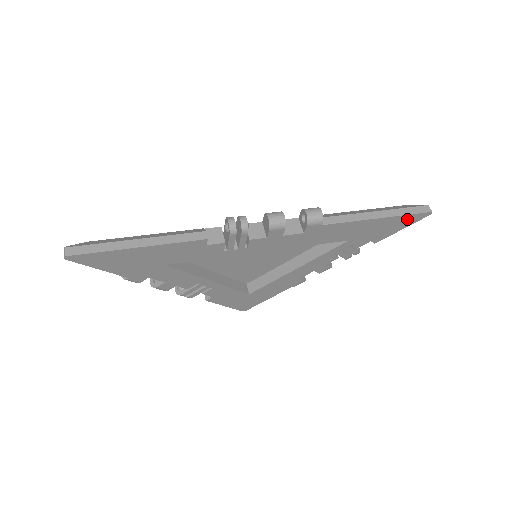
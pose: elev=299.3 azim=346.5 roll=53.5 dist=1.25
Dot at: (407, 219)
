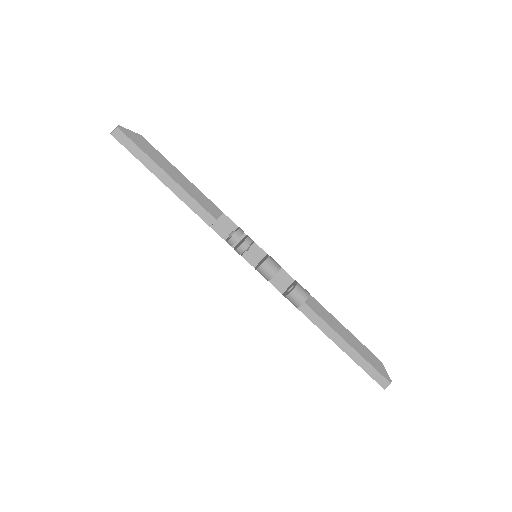
Dot at: occluded
